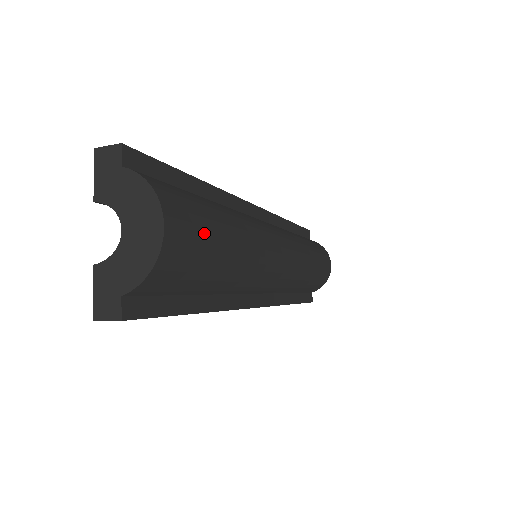
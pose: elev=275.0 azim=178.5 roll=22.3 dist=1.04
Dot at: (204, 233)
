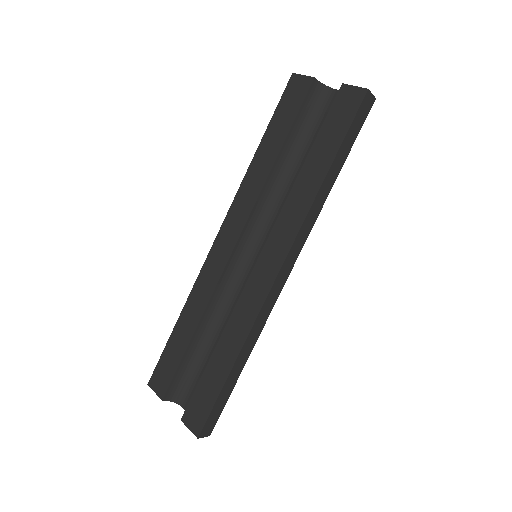
Dot at: occluded
